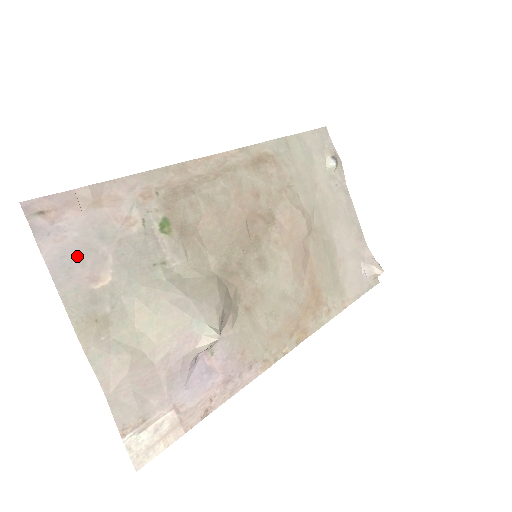
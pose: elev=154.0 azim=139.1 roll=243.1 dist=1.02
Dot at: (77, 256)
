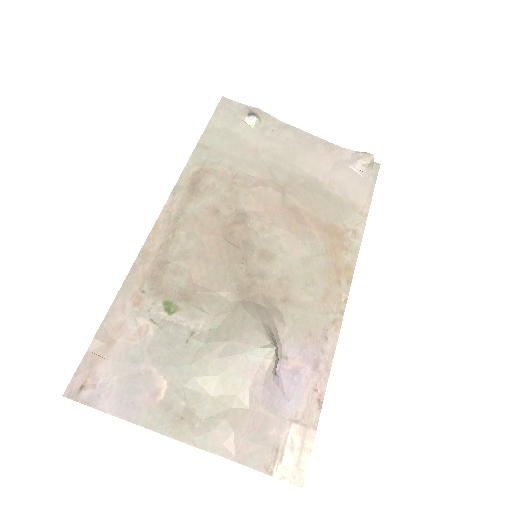
Dot at: (130, 391)
